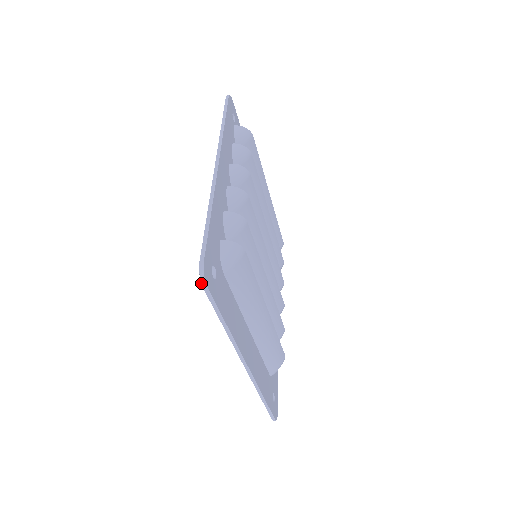
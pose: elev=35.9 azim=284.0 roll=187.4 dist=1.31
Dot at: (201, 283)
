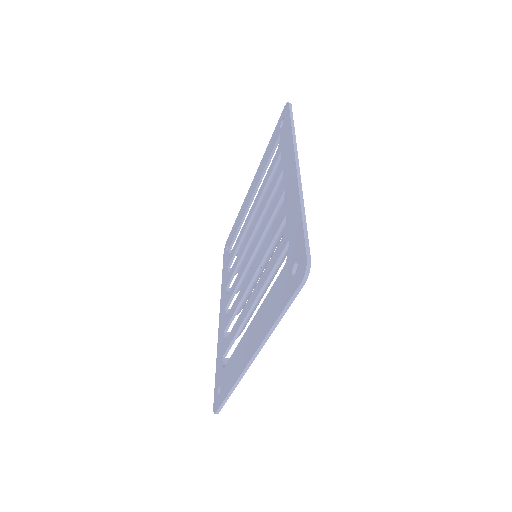
Dot at: (303, 277)
